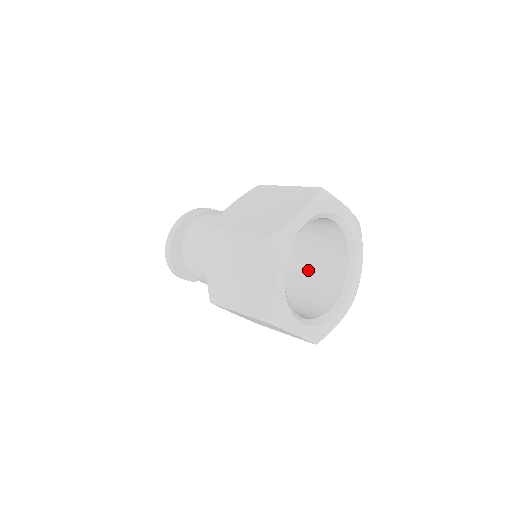
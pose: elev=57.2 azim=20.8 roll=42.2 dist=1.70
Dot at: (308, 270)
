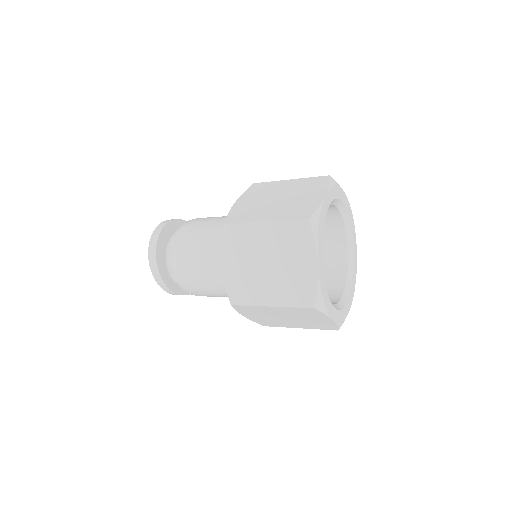
Dot at: occluded
